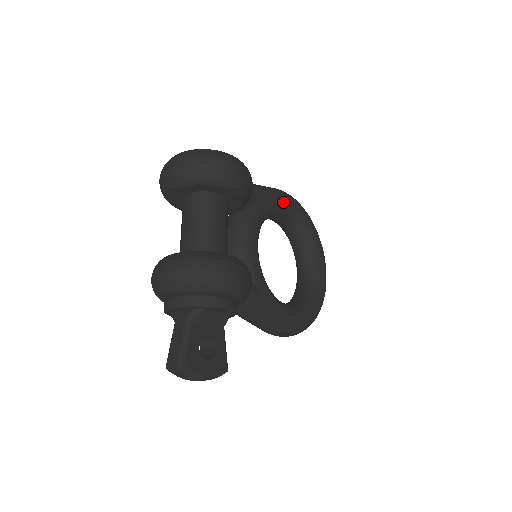
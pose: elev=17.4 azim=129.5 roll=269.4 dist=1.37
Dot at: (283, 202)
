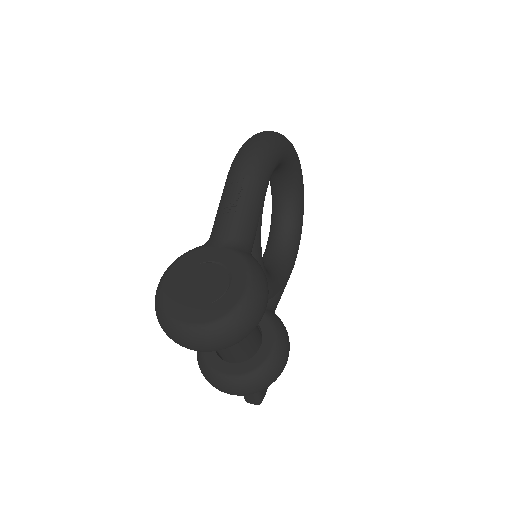
Dot at: (266, 189)
